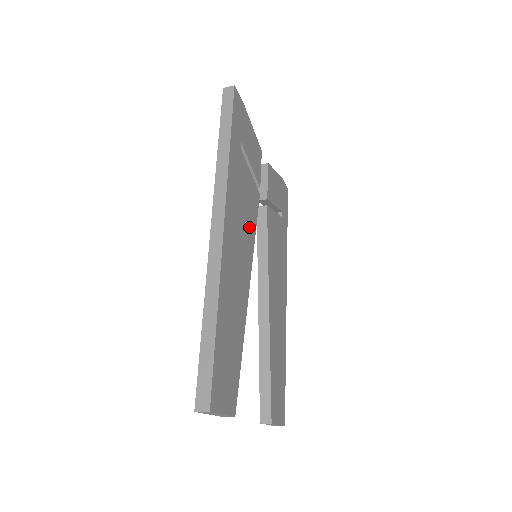
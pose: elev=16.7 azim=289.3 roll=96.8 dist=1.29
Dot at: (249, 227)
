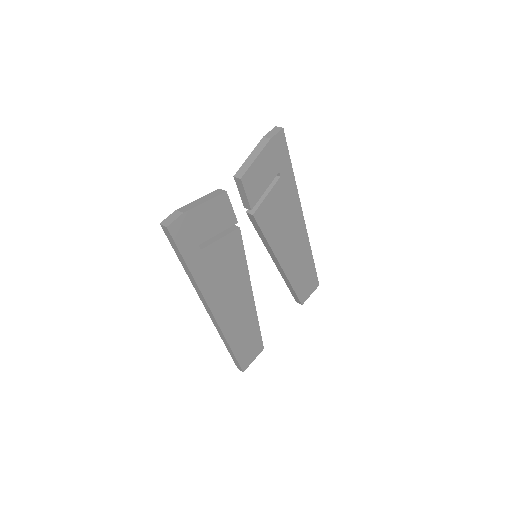
Dot at: (237, 270)
